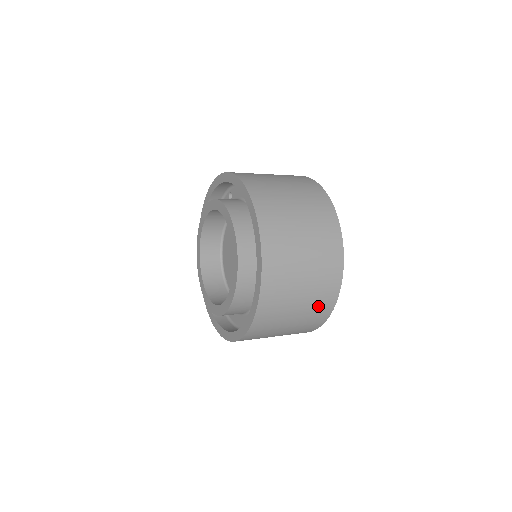
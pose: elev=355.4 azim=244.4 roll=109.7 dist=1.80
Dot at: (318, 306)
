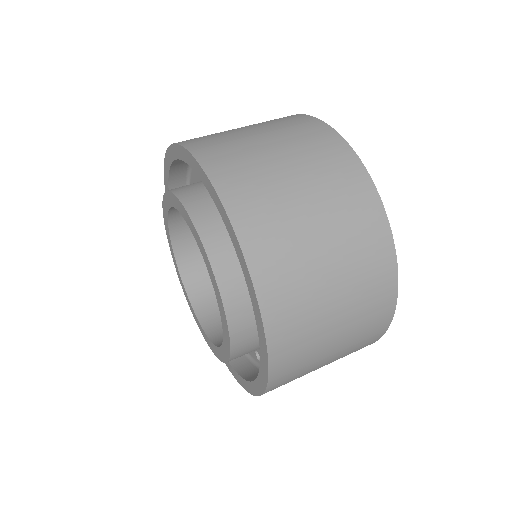
Dot at: occluded
